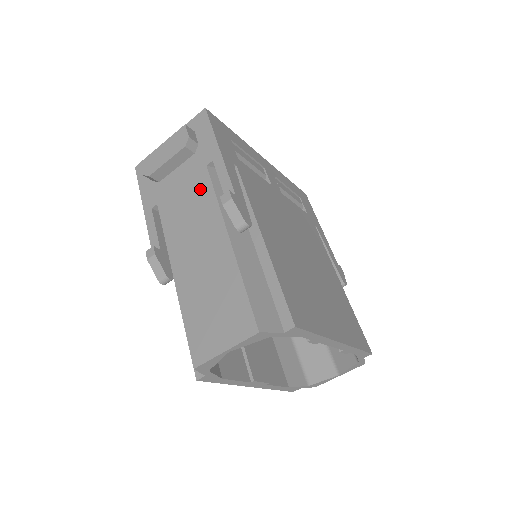
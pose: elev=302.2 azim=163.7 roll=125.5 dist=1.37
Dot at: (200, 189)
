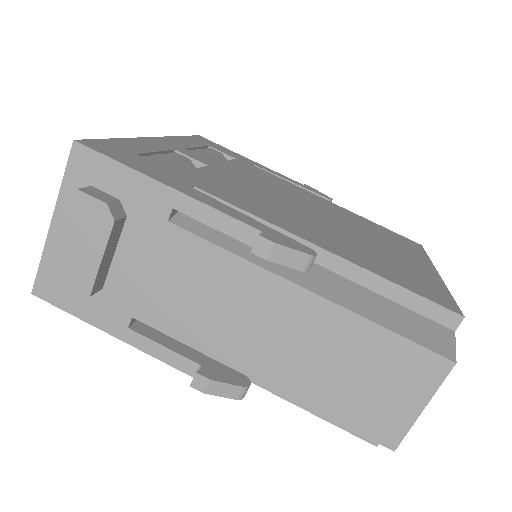
Dot at: (191, 258)
